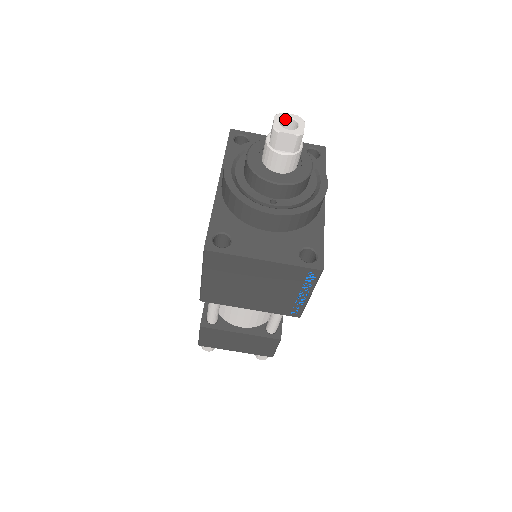
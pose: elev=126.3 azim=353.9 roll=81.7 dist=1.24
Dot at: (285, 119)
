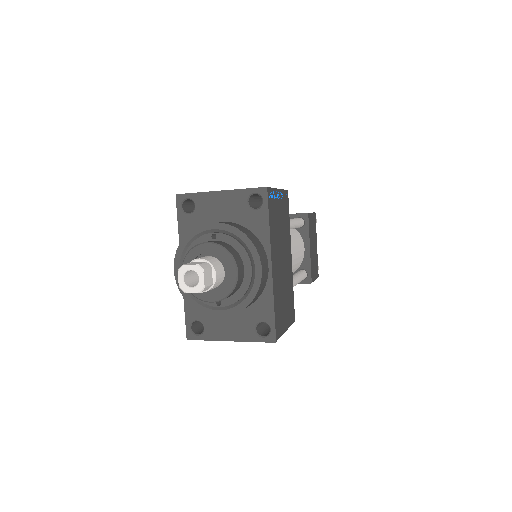
Dot at: (188, 271)
